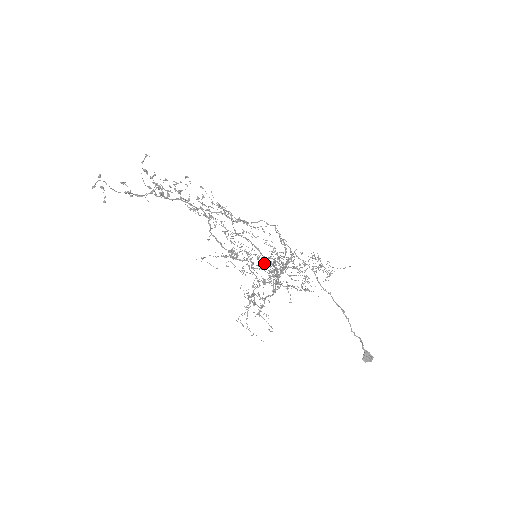
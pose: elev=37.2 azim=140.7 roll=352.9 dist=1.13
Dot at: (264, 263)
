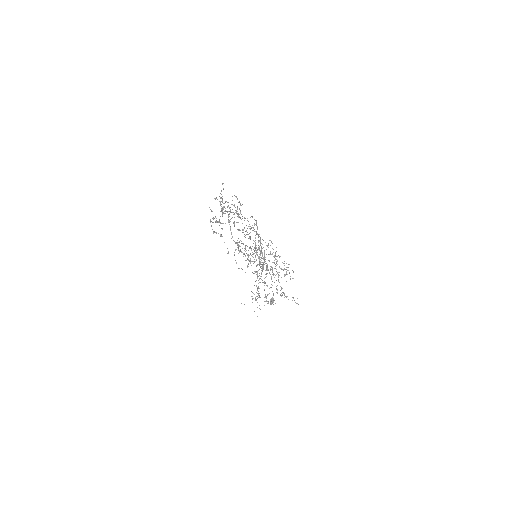
Dot at: occluded
